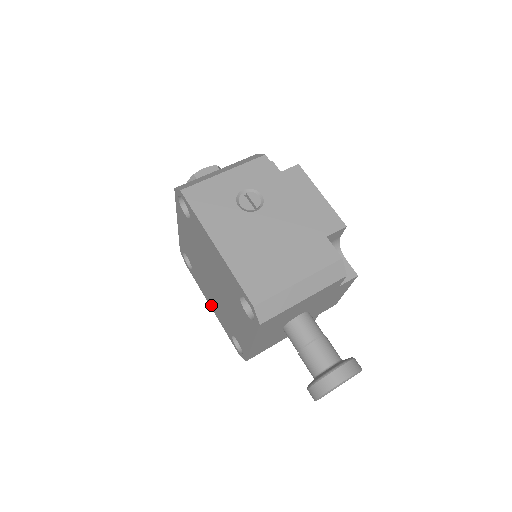
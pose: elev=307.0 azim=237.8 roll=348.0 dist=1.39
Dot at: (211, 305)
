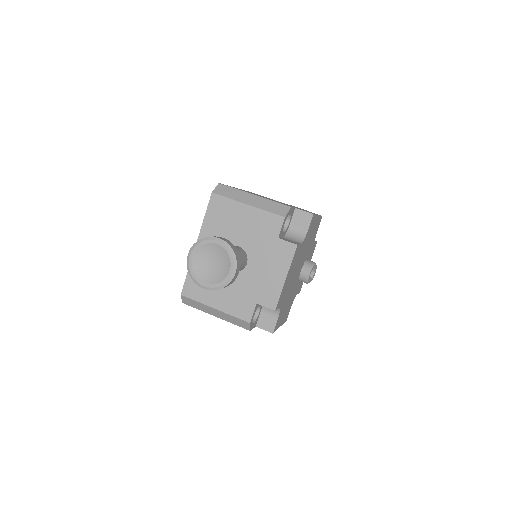
Dot at: occluded
